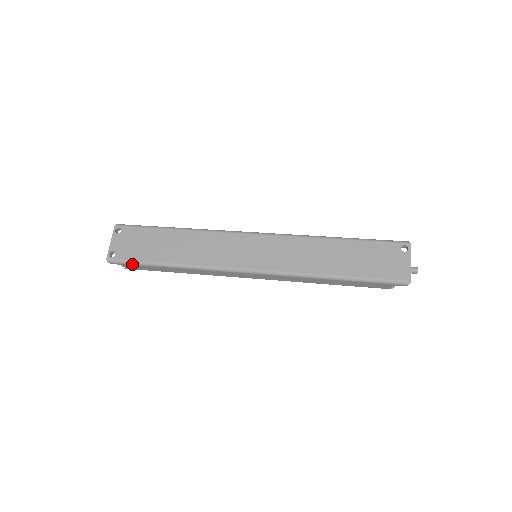
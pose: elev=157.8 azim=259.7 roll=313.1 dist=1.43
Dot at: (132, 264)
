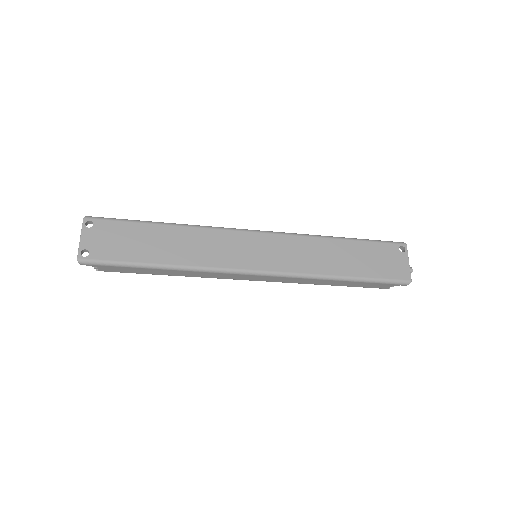
Dot at: (112, 265)
